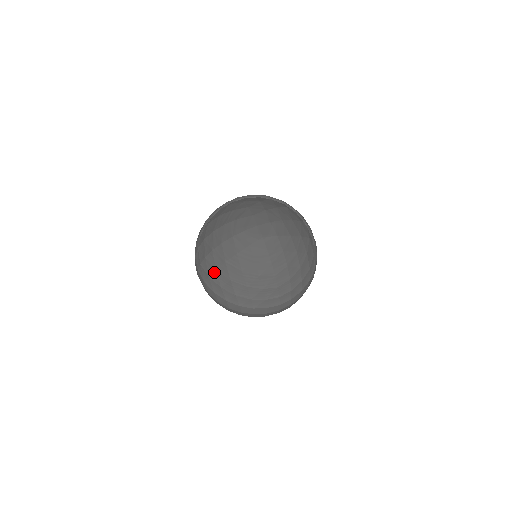
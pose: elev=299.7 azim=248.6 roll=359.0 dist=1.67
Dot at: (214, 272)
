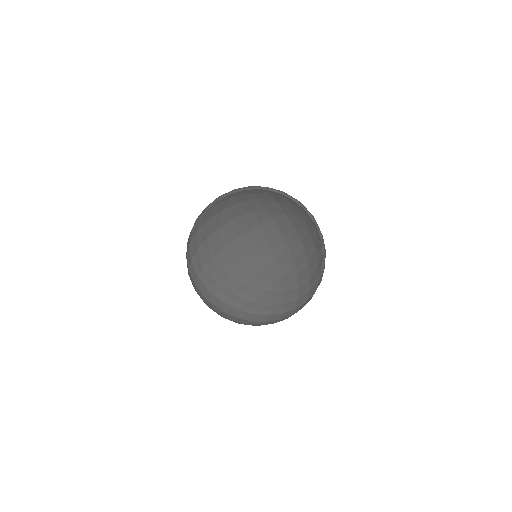
Dot at: (224, 276)
